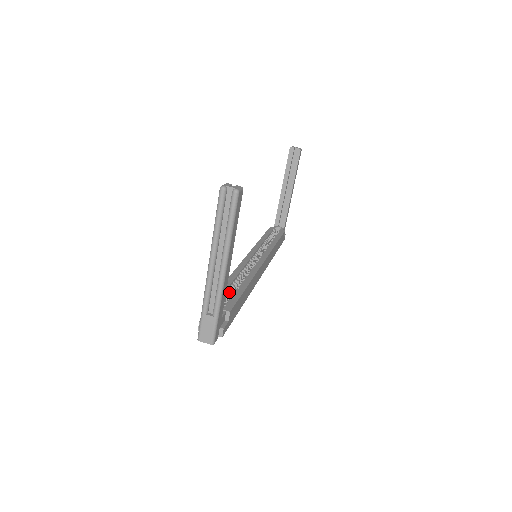
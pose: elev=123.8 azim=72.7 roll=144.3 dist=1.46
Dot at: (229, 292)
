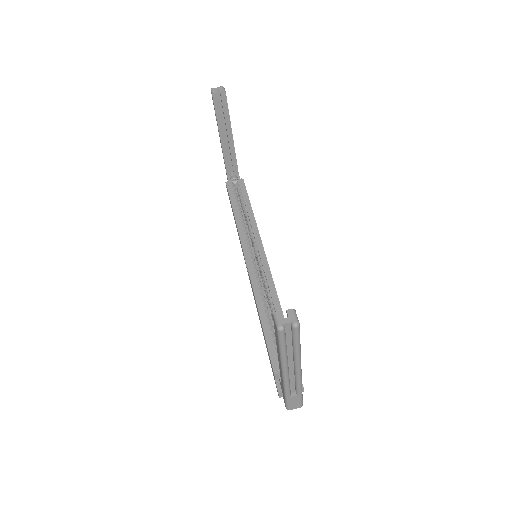
Dot at: (274, 334)
